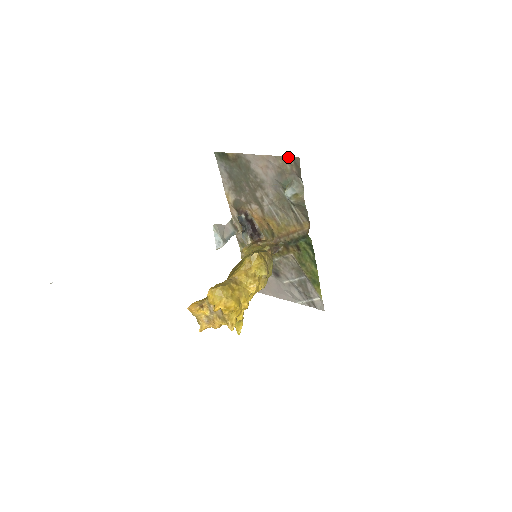
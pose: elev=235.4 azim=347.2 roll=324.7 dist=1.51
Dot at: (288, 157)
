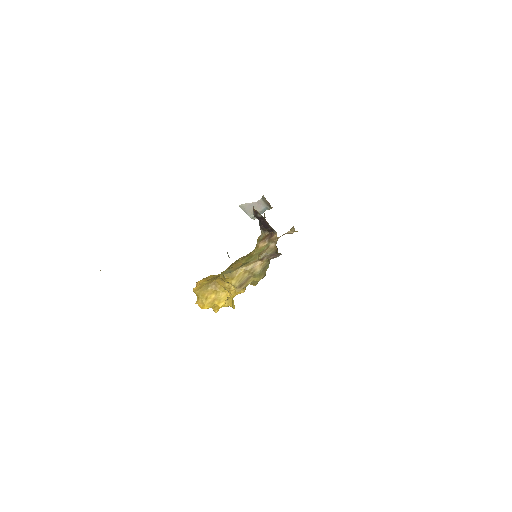
Dot at: occluded
